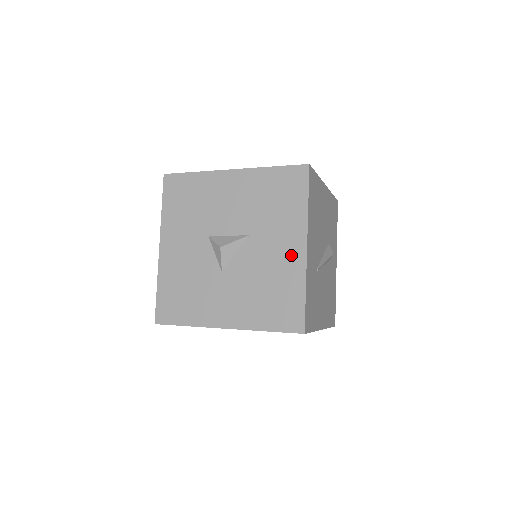
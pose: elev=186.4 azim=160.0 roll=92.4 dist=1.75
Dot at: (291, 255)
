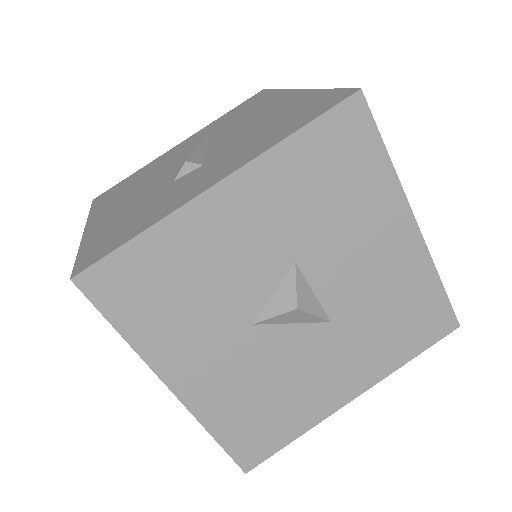
Dot at: (334, 391)
